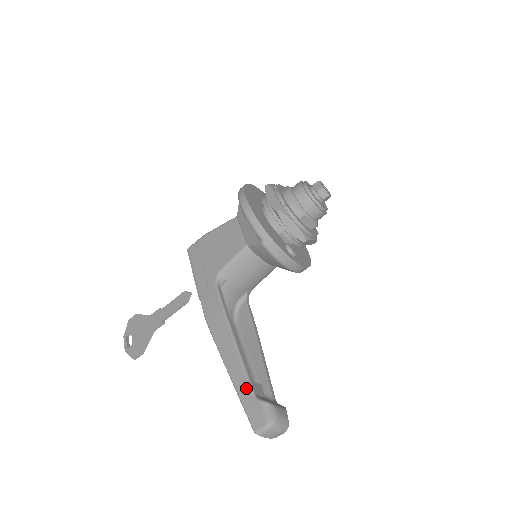
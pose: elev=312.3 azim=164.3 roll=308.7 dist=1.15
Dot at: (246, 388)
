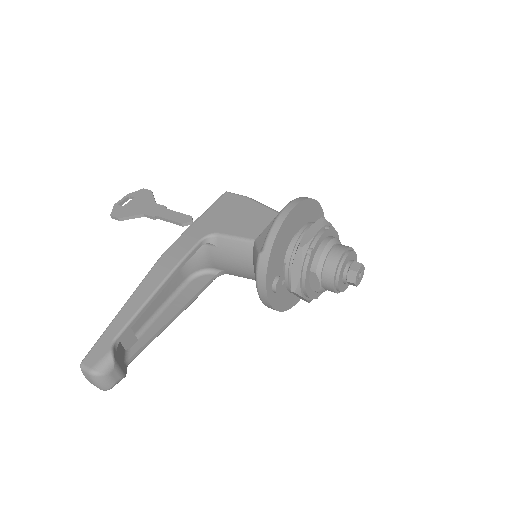
Dot at: (117, 329)
